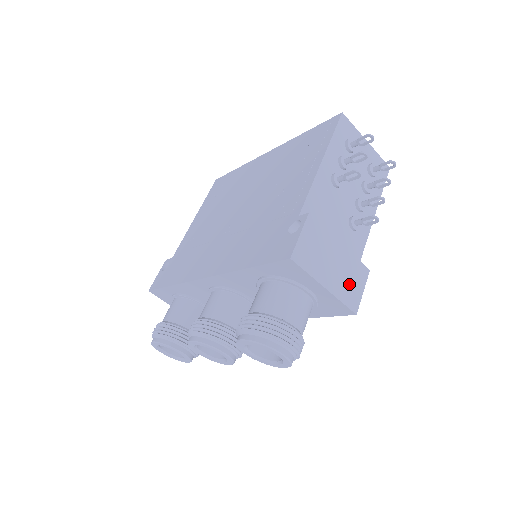
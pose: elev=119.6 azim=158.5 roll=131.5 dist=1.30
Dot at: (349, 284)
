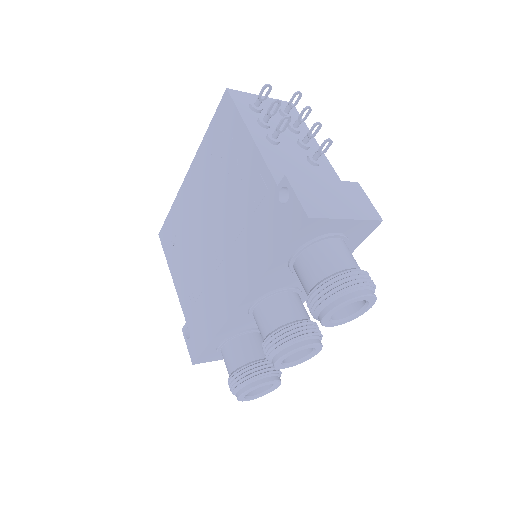
Dot at: (357, 203)
